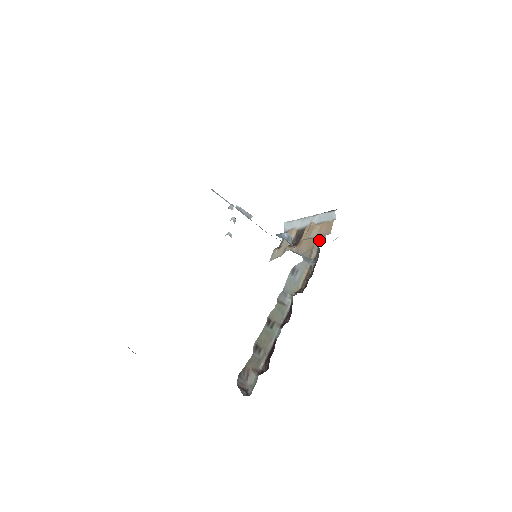
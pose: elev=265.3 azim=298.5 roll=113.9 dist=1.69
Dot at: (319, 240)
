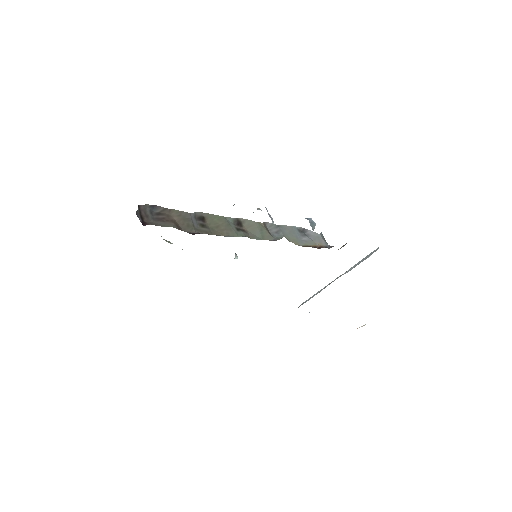
Dot at: occluded
